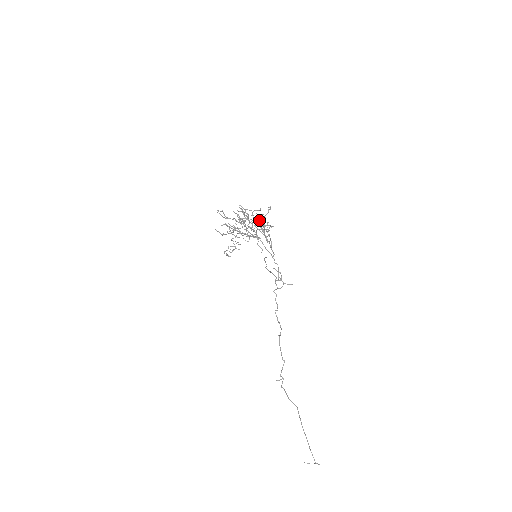
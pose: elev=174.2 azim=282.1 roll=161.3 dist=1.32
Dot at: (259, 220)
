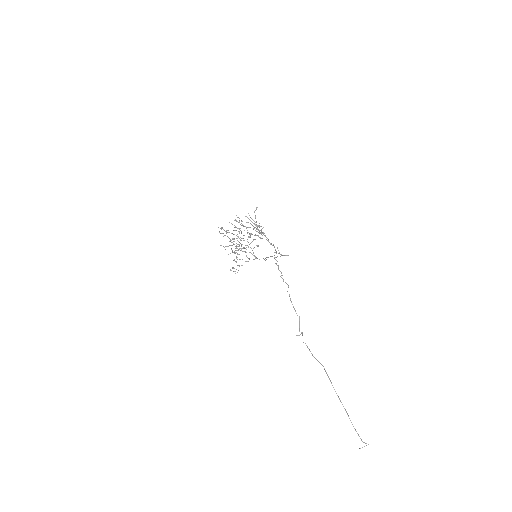
Dot at: (251, 218)
